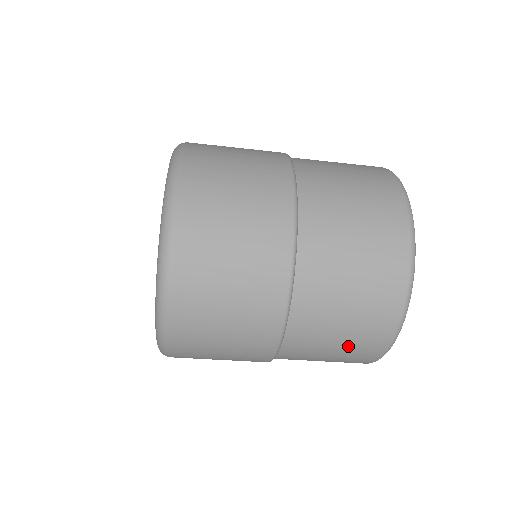
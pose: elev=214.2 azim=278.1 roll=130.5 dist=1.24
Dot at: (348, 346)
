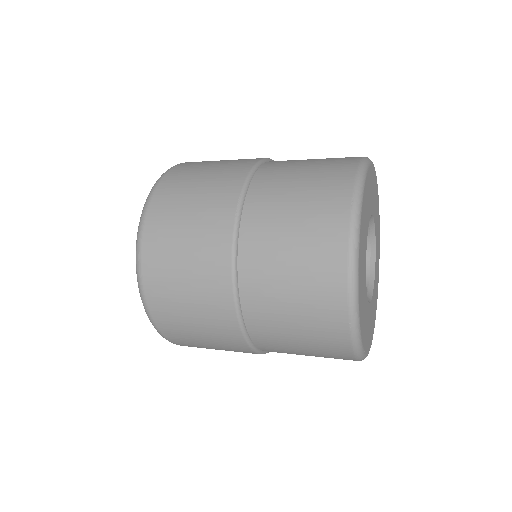
Dot at: occluded
